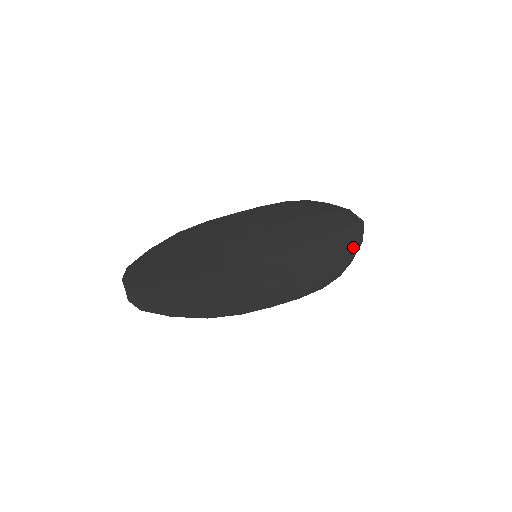
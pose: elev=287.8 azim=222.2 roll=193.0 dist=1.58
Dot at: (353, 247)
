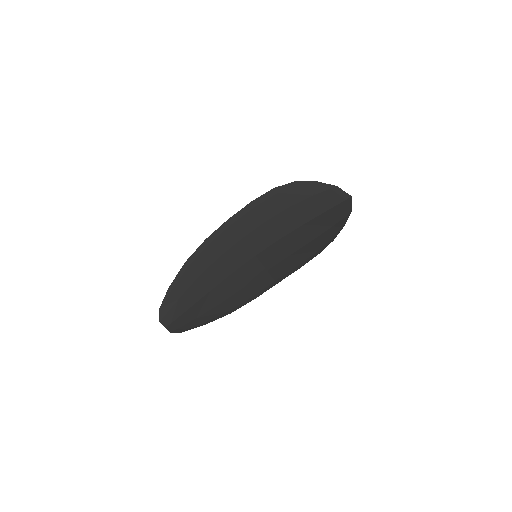
Dot at: (342, 220)
